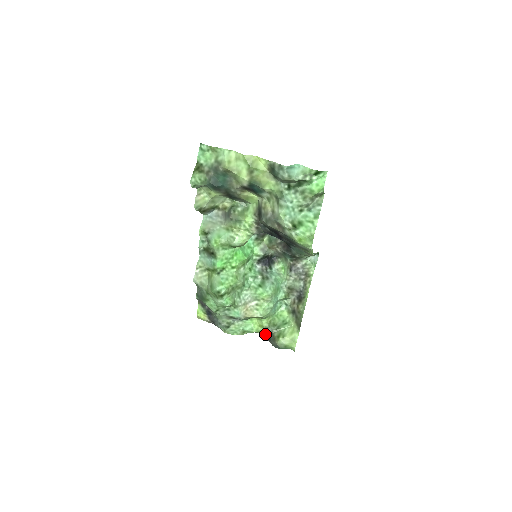
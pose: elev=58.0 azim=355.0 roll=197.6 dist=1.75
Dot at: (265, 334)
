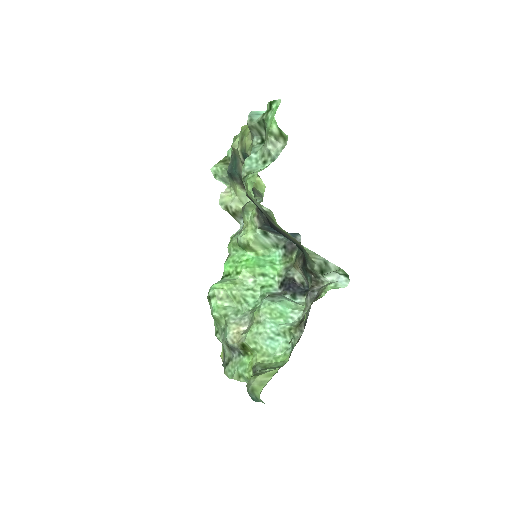
Dot at: occluded
